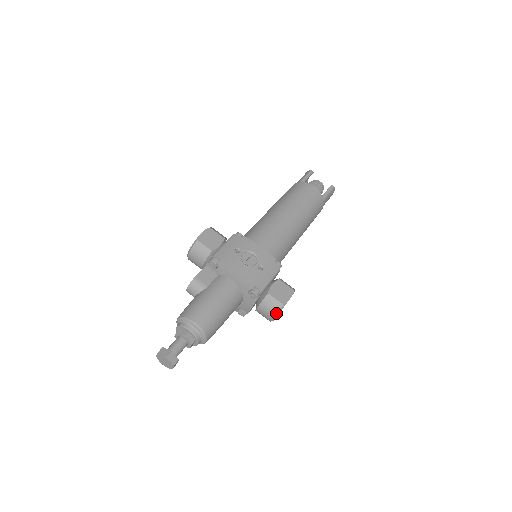
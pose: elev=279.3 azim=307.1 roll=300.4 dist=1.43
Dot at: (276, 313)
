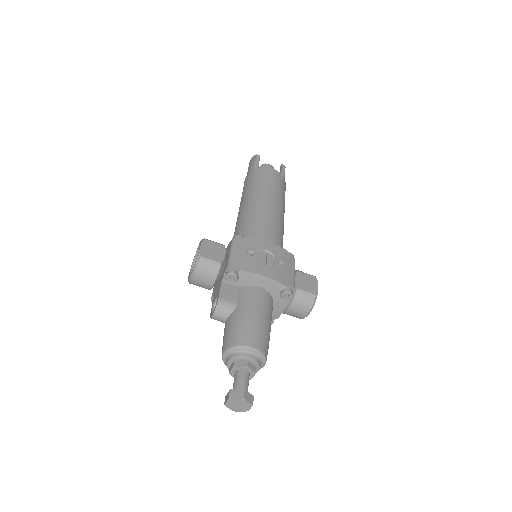
Dot at: (311, 306)
